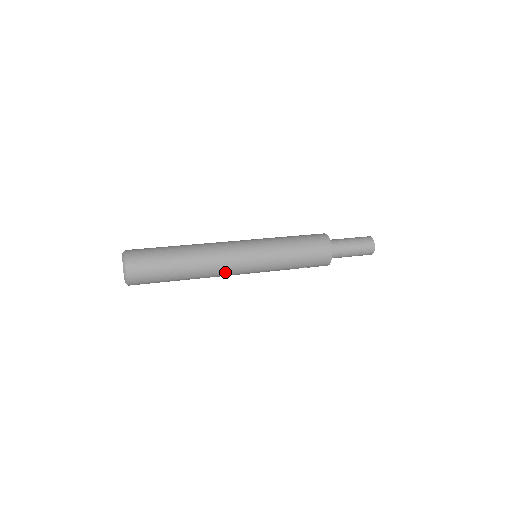
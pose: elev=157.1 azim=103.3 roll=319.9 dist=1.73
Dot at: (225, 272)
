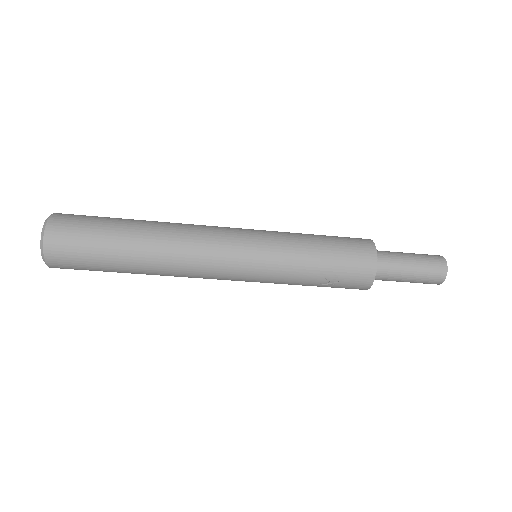
Dot at: (202, 263)
